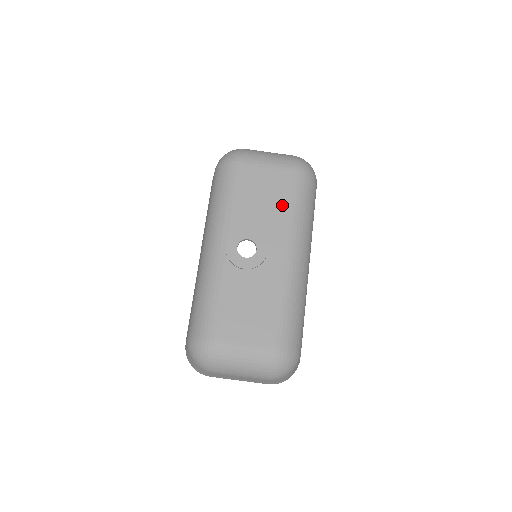
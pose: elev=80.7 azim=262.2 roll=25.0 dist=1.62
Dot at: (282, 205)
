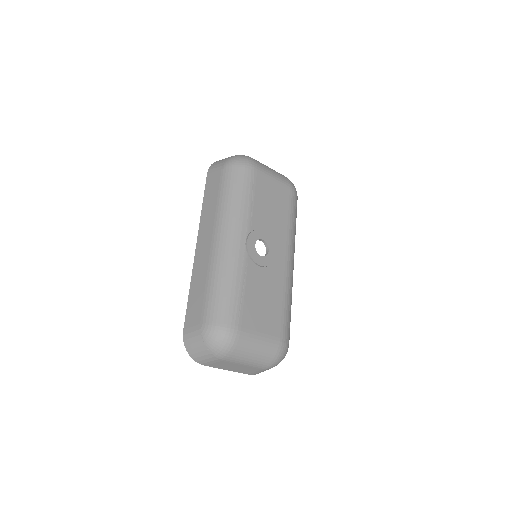
Dot at: (284, 216)
